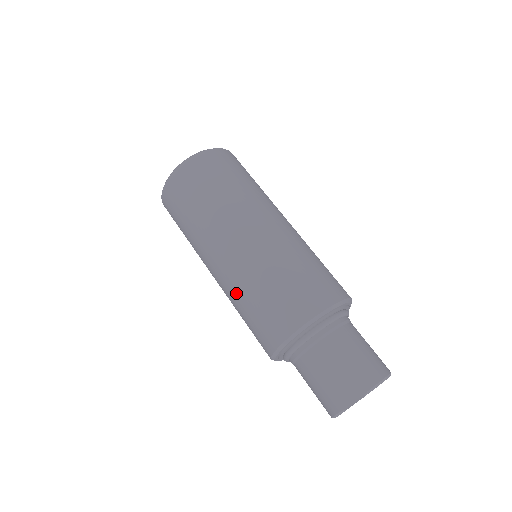
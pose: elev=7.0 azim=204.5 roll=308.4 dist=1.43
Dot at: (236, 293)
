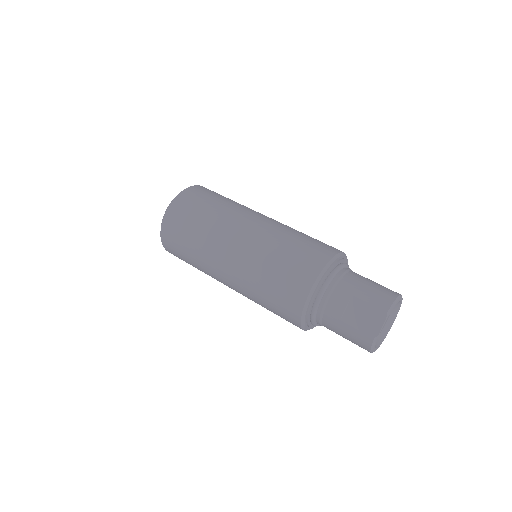
Dot at: (251, 286)
